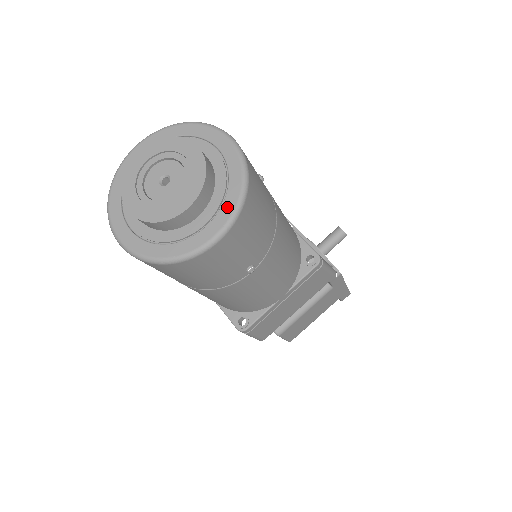
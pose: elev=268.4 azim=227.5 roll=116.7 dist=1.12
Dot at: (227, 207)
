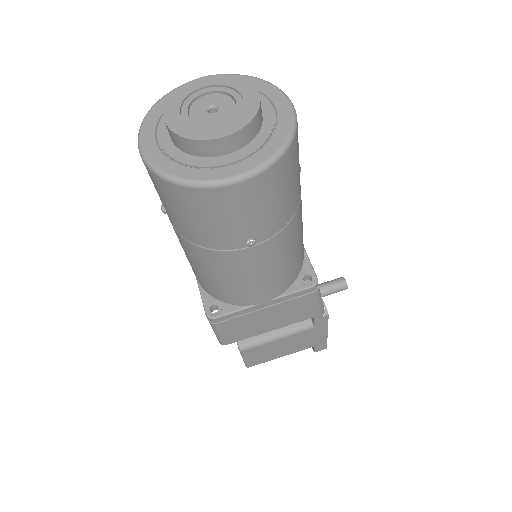
Dot at: (260, 156)
